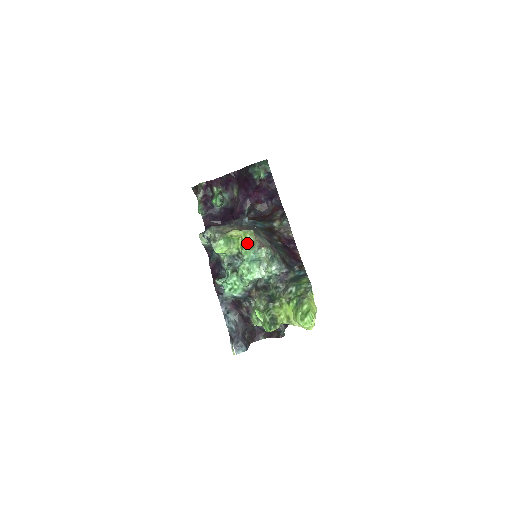
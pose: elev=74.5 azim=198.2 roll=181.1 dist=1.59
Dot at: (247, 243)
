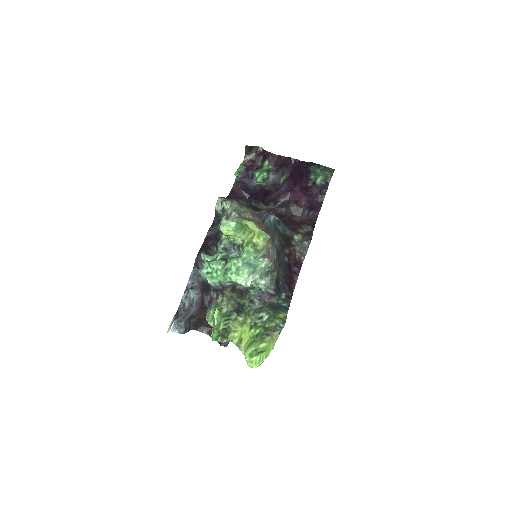
Dot at: (255, 244)
